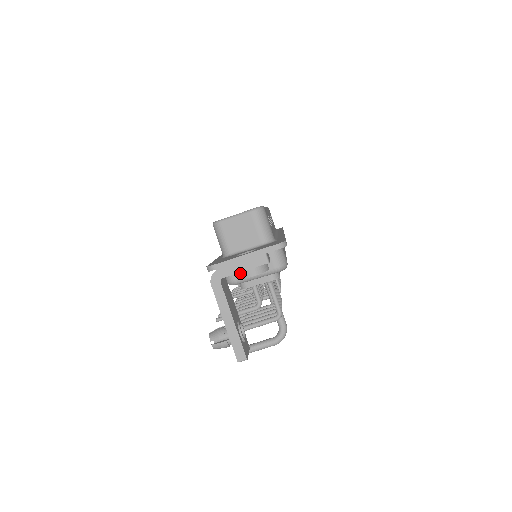
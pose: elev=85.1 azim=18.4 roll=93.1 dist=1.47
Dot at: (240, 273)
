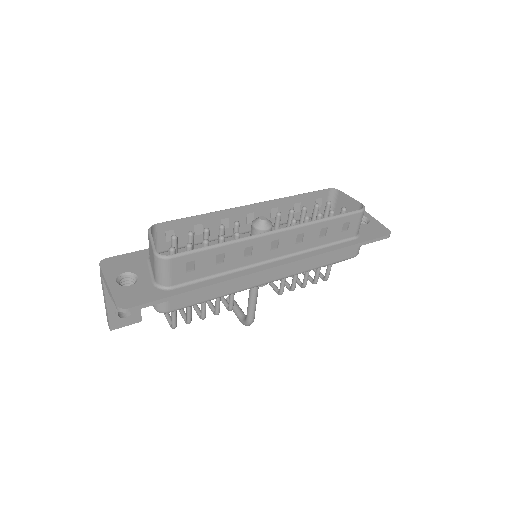
Dot at: occluded
